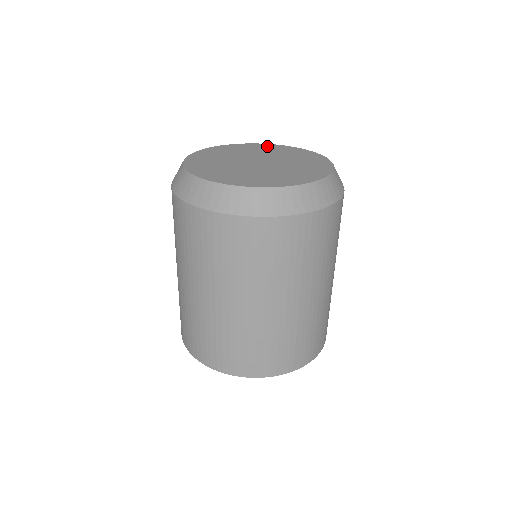
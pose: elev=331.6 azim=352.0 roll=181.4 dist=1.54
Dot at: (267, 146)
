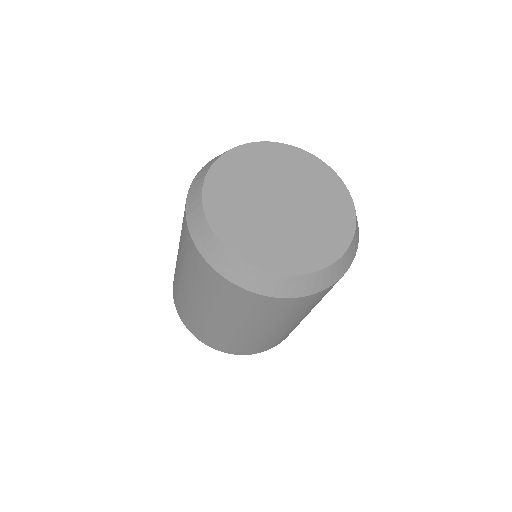
Dot at: (288, 153)
